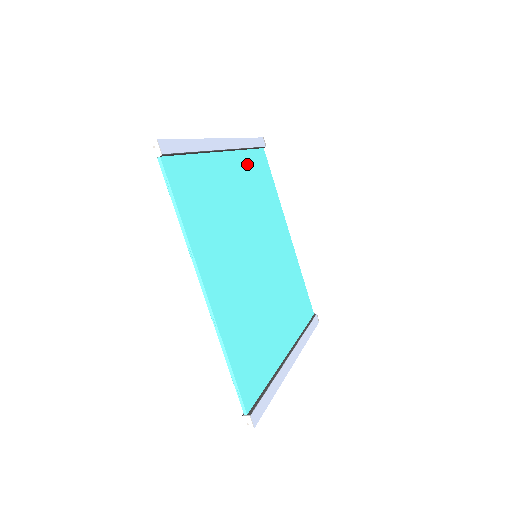
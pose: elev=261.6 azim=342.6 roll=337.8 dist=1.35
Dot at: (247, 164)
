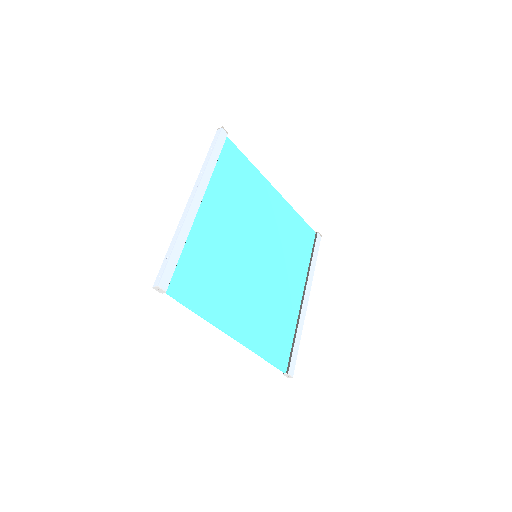
Dot at: (220, 182)
